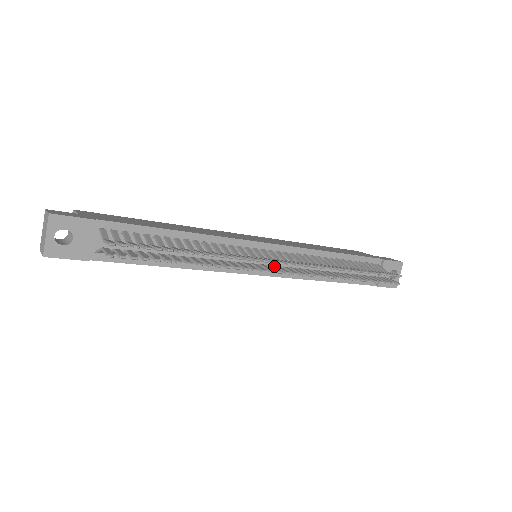
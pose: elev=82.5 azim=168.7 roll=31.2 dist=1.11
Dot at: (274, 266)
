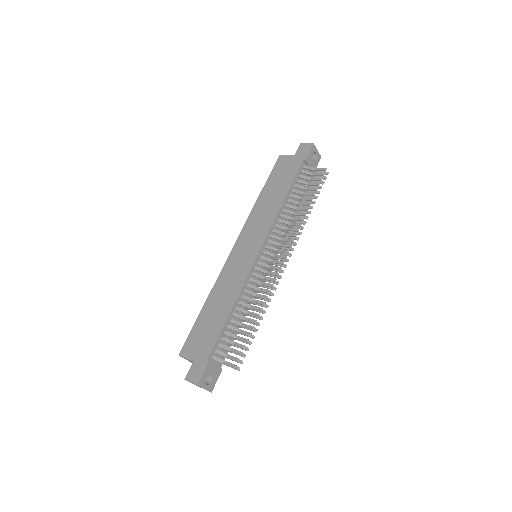
Dot at: (275, 259)
